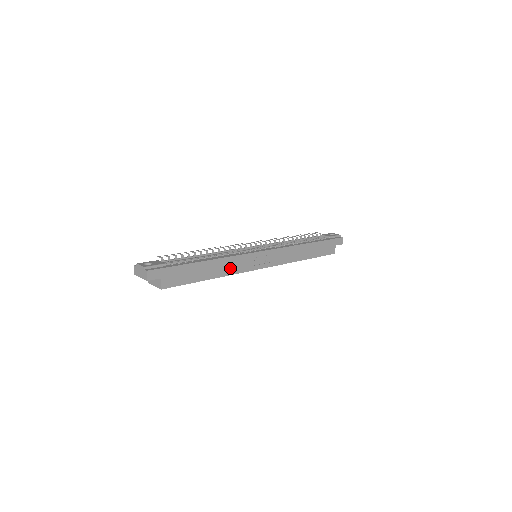
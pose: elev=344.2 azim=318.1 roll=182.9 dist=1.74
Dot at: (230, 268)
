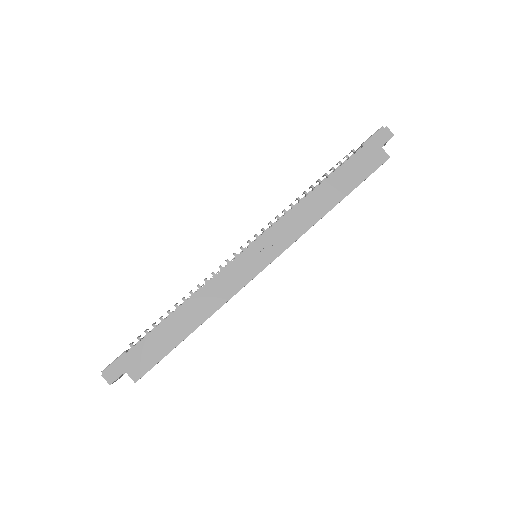
Dot at: (213, 300)
